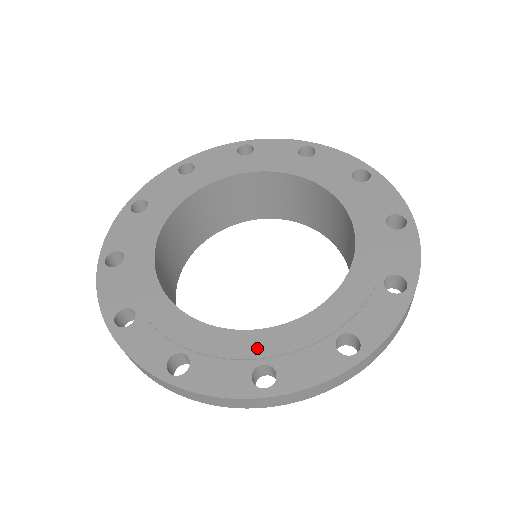
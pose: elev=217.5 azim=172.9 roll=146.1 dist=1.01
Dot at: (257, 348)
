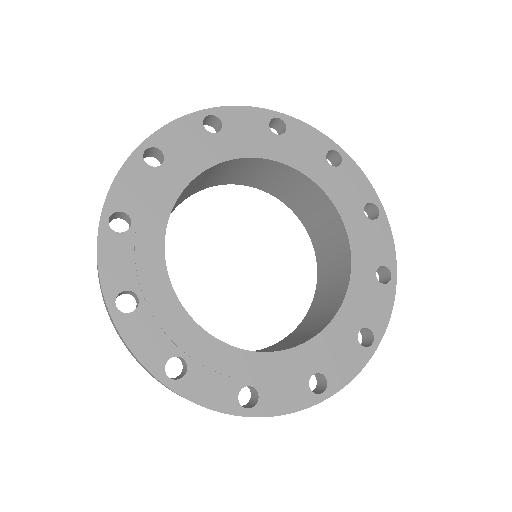
Dot at: (306, 362)
